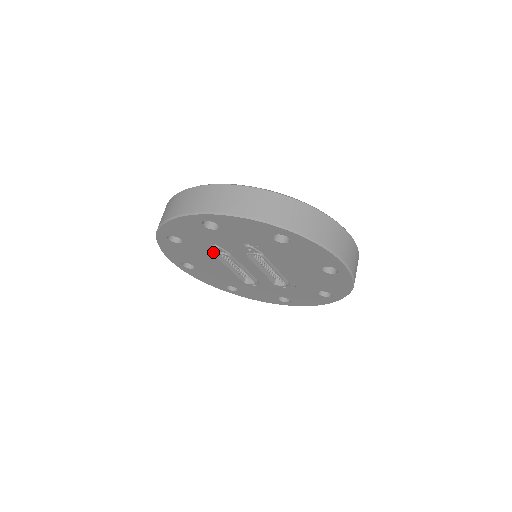
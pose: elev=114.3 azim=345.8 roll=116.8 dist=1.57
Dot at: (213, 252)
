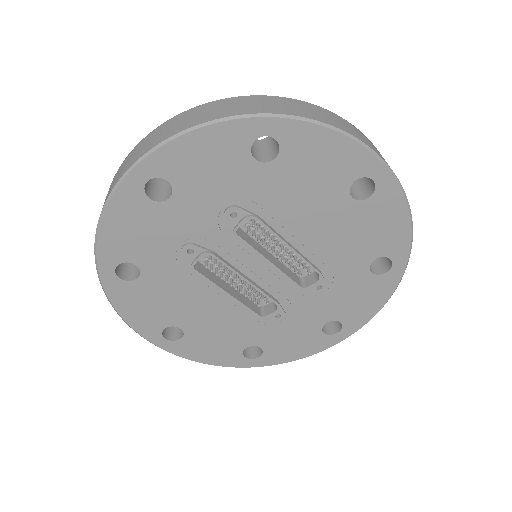
Dot at: (189, 264)
